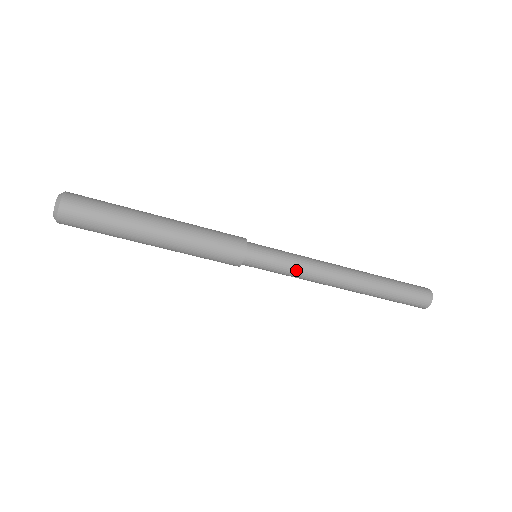
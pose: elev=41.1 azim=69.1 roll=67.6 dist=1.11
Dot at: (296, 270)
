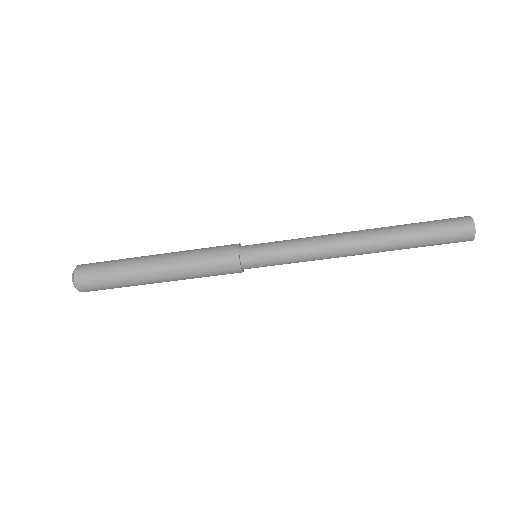
Dot at: (298, 260)
